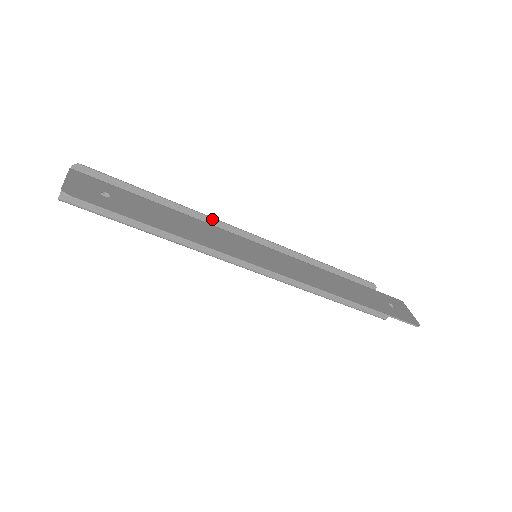
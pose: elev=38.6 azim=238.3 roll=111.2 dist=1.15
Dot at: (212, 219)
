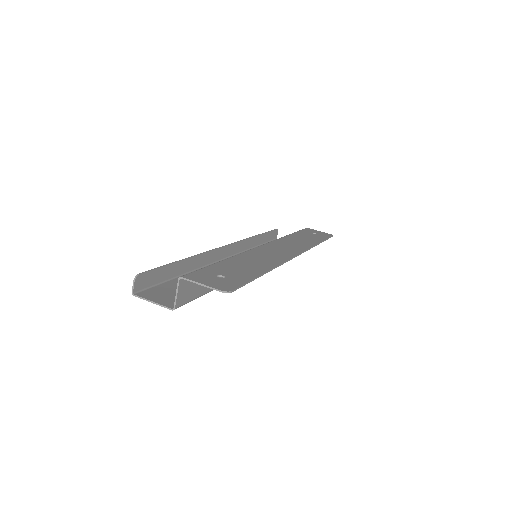
Dot at: (211, 251)
